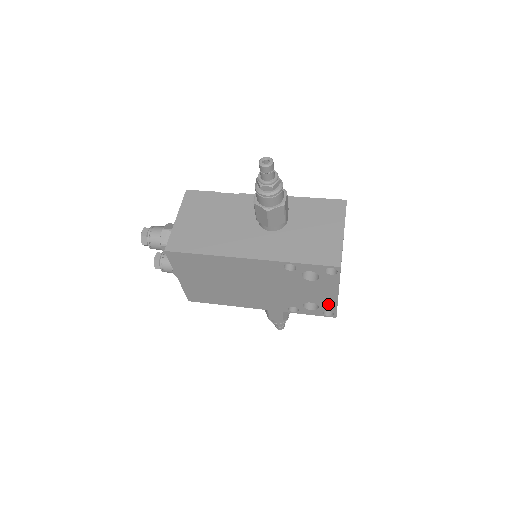
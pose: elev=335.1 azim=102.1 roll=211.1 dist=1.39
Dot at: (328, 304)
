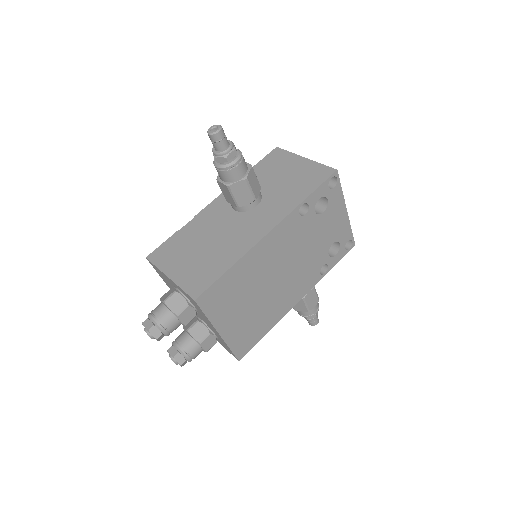
Dot at: (344, 232)
